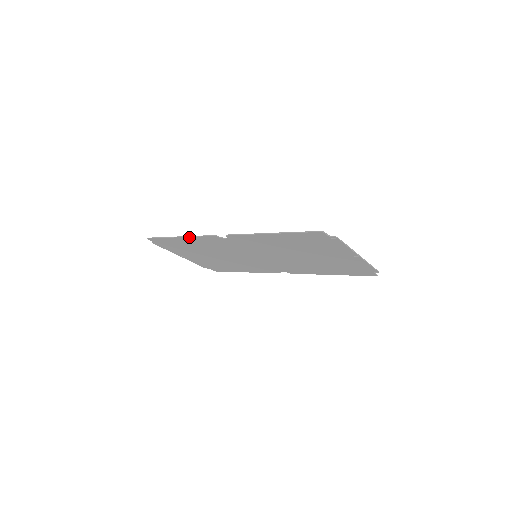
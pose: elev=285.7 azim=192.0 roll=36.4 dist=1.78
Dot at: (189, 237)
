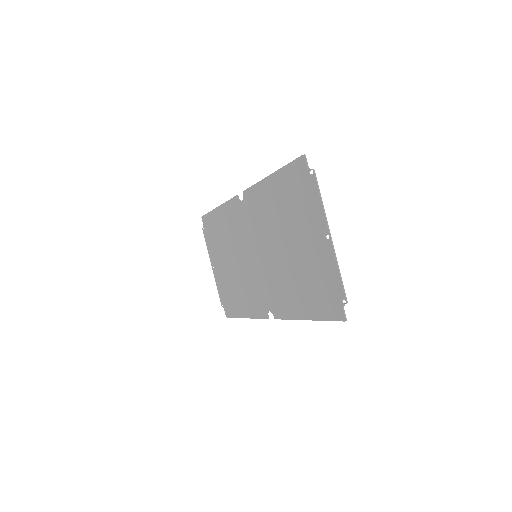
Dot at: (223, 205)
